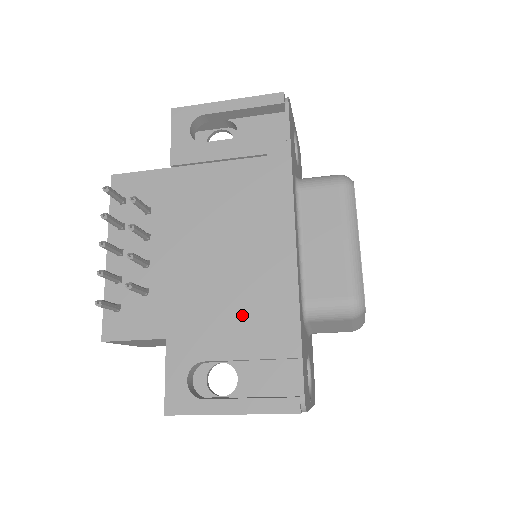
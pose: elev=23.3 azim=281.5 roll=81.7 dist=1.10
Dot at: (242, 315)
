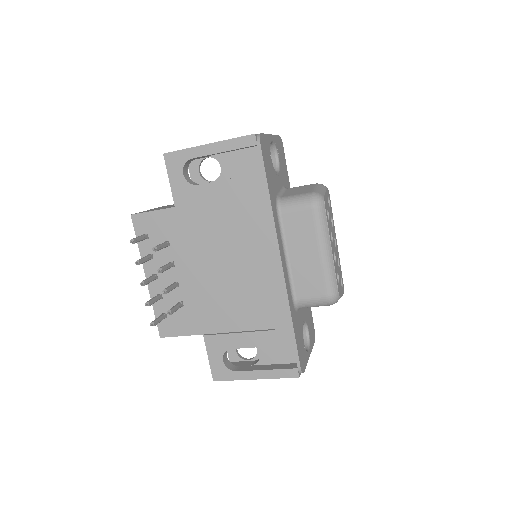
Dot at: (252, 317)
